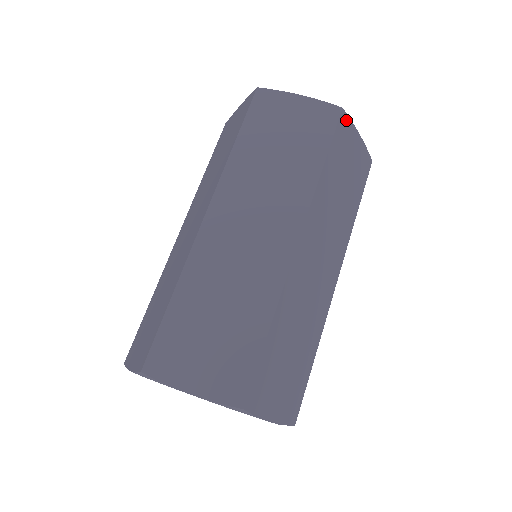
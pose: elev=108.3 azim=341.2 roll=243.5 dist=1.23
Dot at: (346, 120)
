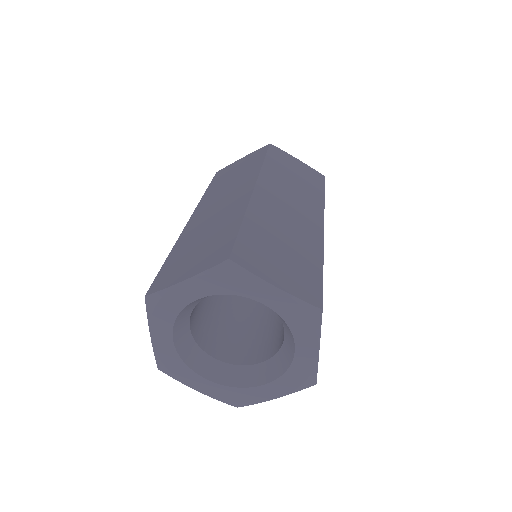
Dot at: occluded
